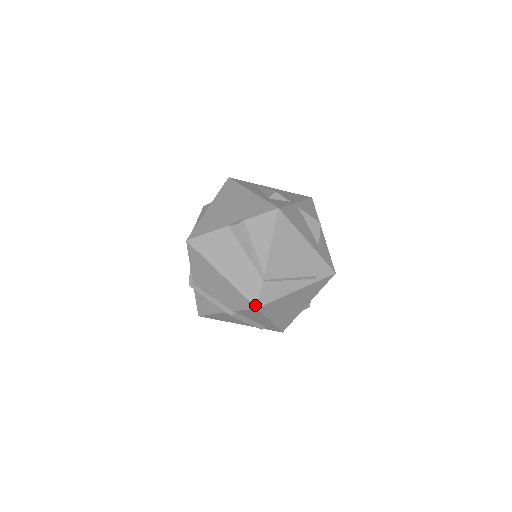
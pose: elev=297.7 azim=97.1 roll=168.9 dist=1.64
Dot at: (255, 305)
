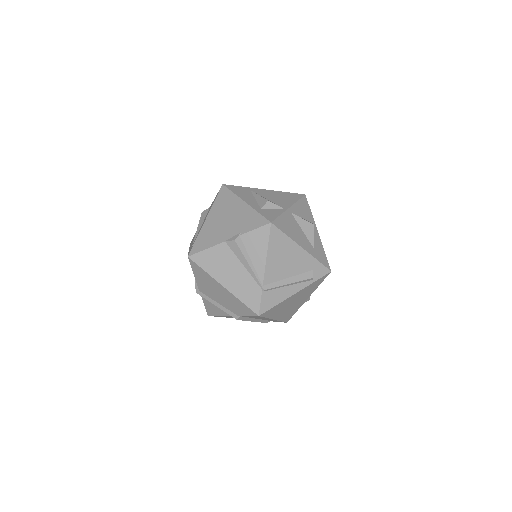
Dot at: (257, 313)
